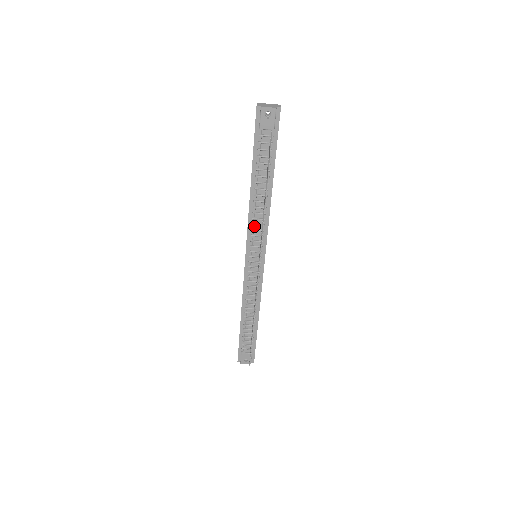
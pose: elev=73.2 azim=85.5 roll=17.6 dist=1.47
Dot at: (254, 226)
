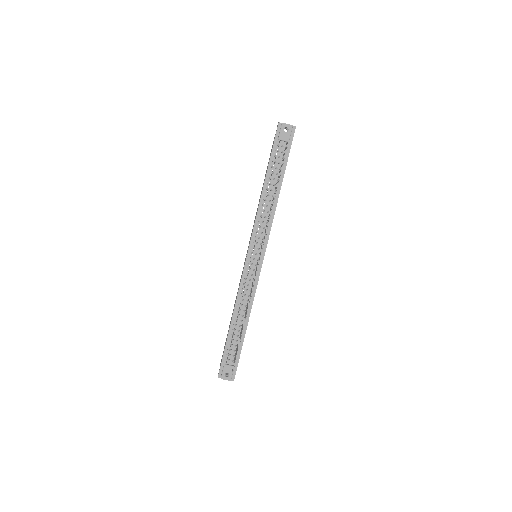
Dot at: (260, 223)
